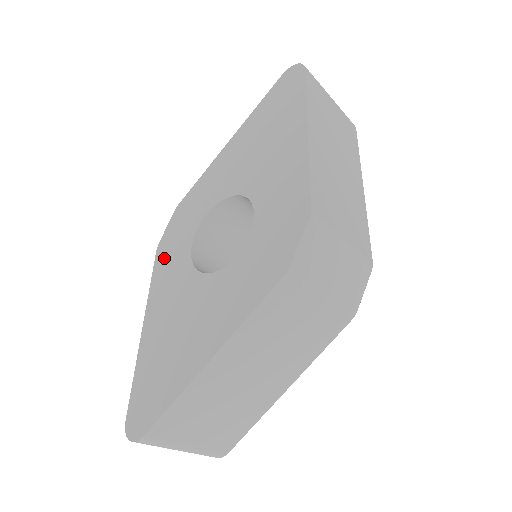
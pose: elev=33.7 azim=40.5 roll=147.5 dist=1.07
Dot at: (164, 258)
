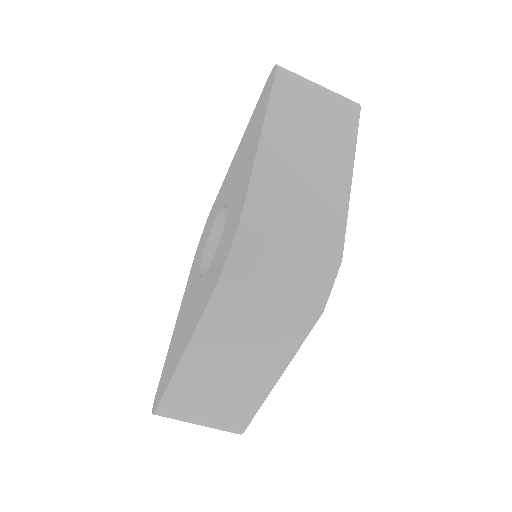
Dot at: (194, 263)
